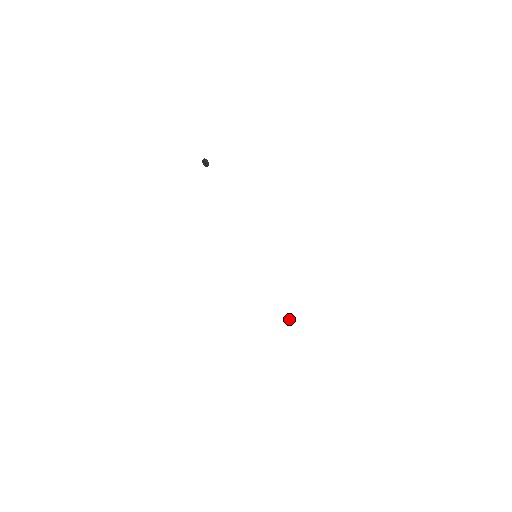
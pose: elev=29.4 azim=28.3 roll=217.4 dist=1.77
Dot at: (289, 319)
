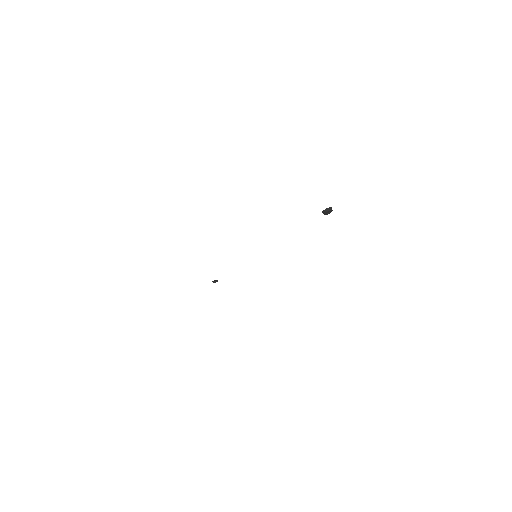
Dot at: (214, 282)
